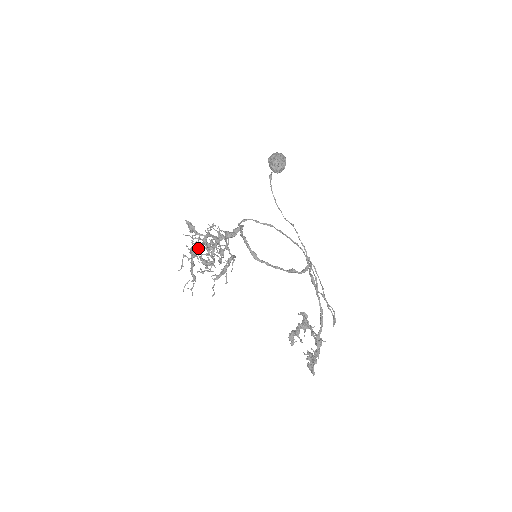
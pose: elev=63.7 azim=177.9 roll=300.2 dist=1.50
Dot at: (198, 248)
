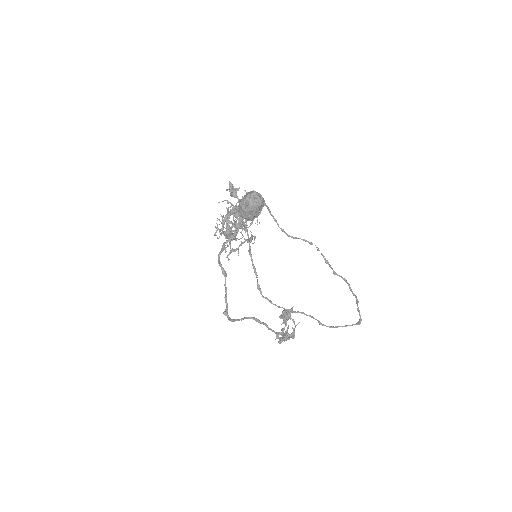
Dot at: (223, 221)
